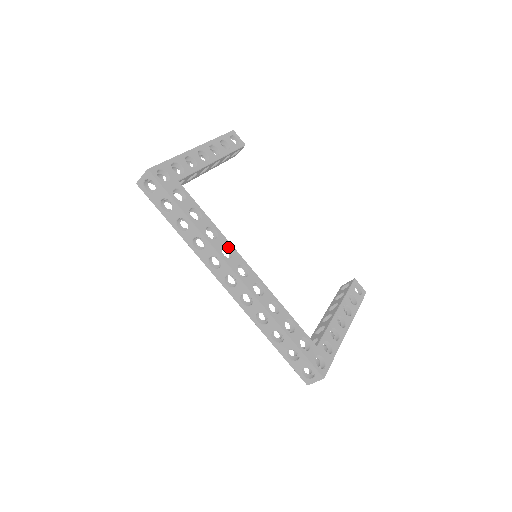
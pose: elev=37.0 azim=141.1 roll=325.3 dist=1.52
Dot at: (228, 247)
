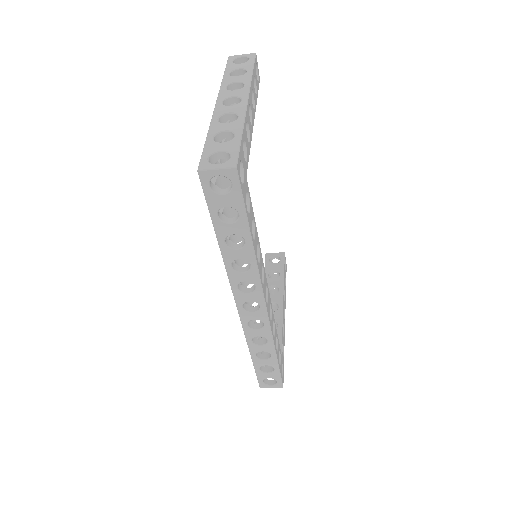
Dot at: occluded
